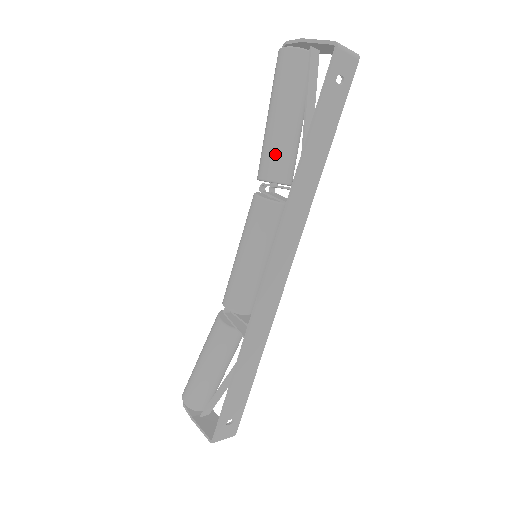
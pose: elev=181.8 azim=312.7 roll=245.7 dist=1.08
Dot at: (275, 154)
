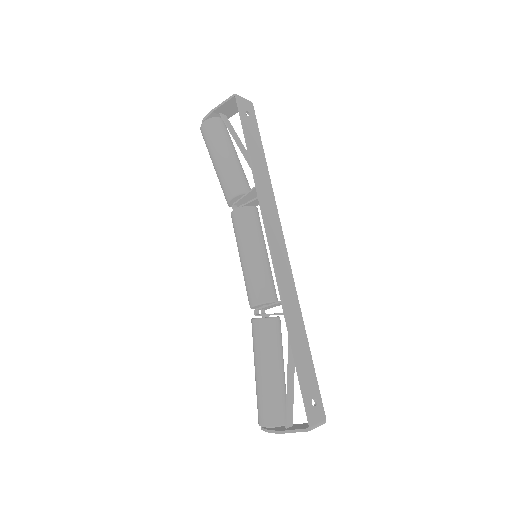
Dot at: (232, 178)
